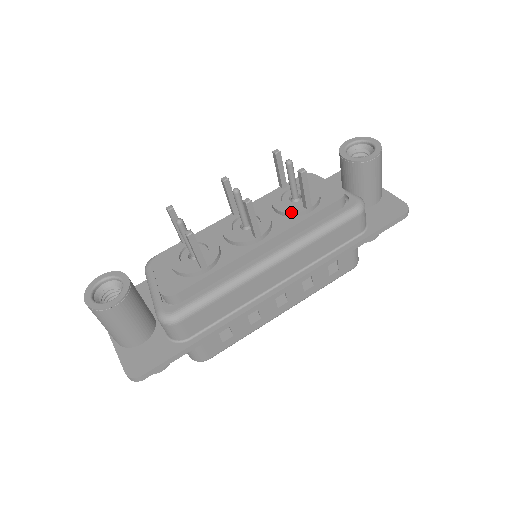
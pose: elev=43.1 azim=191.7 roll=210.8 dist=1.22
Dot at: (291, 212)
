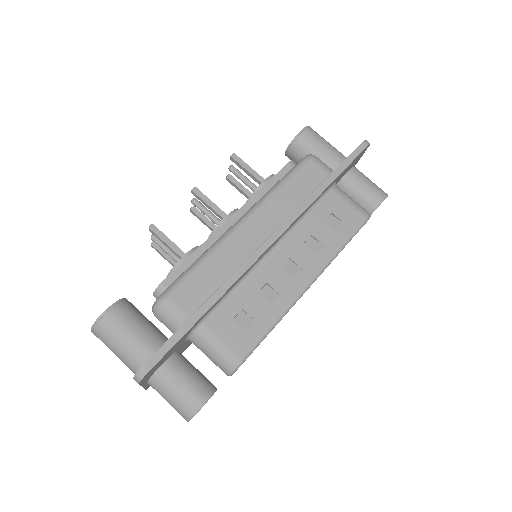
Dot at: (251, 194)
